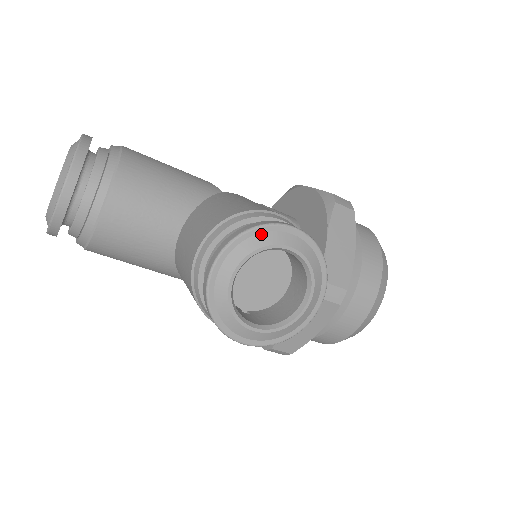
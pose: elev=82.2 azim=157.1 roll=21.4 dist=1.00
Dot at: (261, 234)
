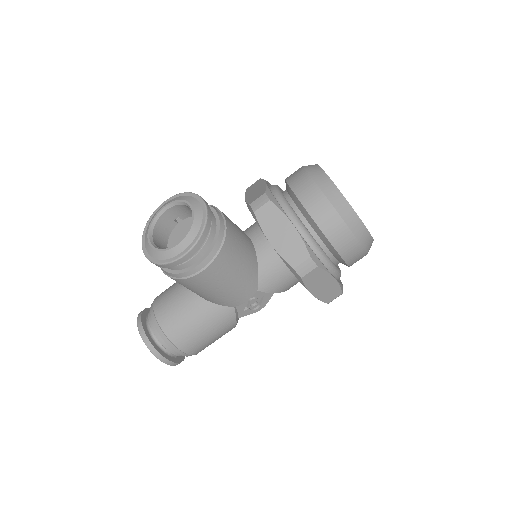
Dot at: (151, 220)
